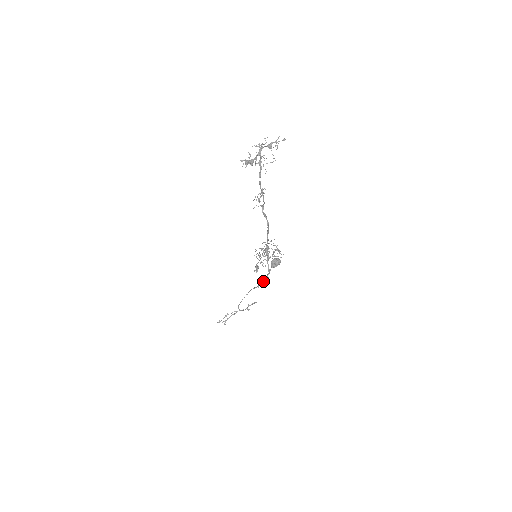
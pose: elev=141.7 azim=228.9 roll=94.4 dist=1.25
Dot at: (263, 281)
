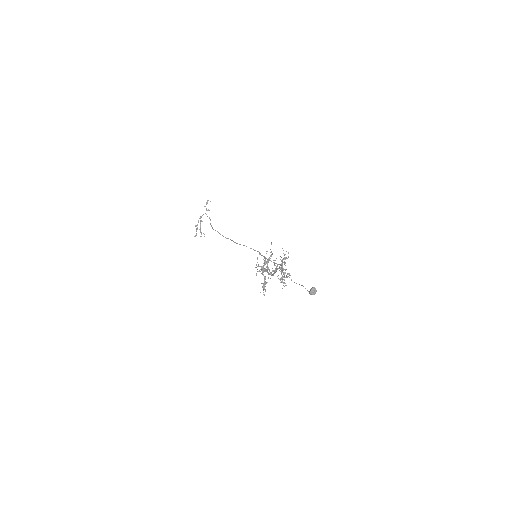
Dot at: occluded
